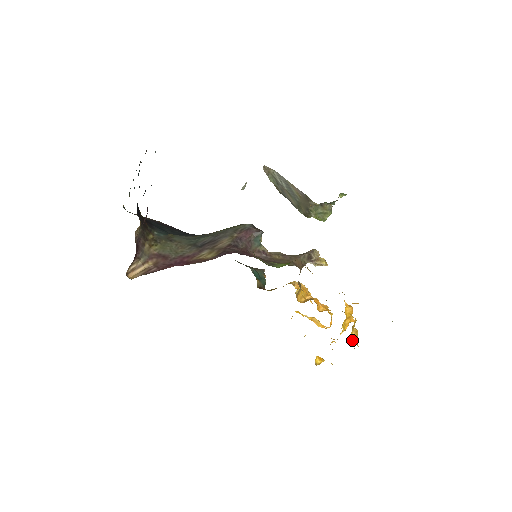
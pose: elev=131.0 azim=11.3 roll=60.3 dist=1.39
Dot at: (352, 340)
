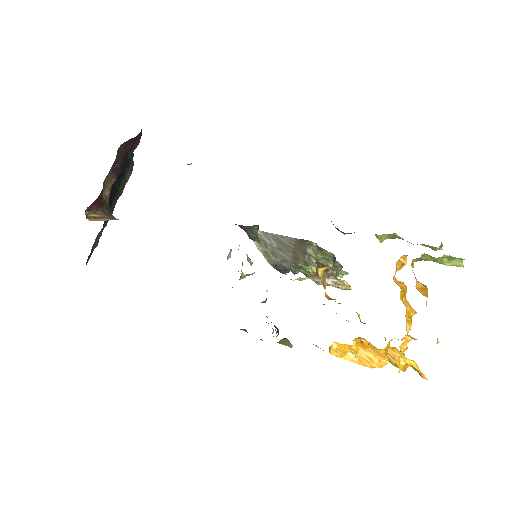
Dot at: (423, 294)
